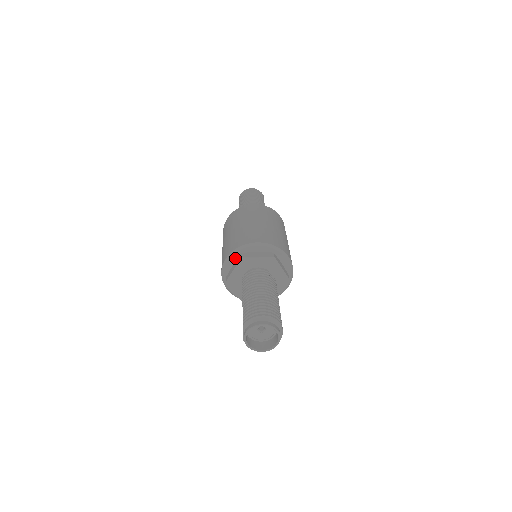
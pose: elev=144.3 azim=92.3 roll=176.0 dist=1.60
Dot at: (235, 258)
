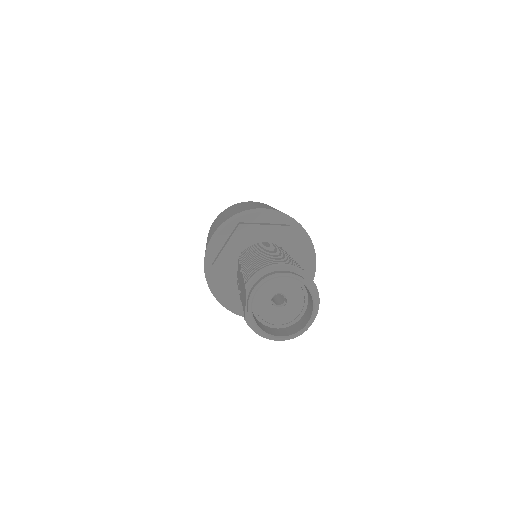
Dot at: (228, 232)
